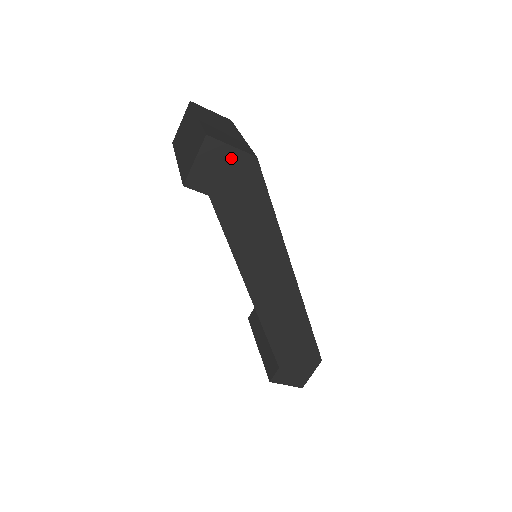
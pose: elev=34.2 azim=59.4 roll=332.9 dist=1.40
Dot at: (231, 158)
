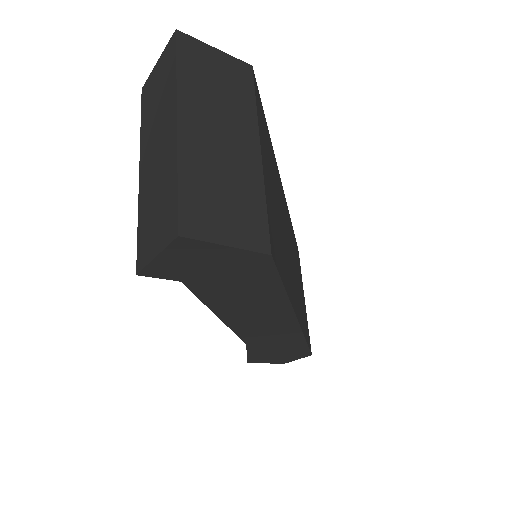
Dot at: (224, 255)
